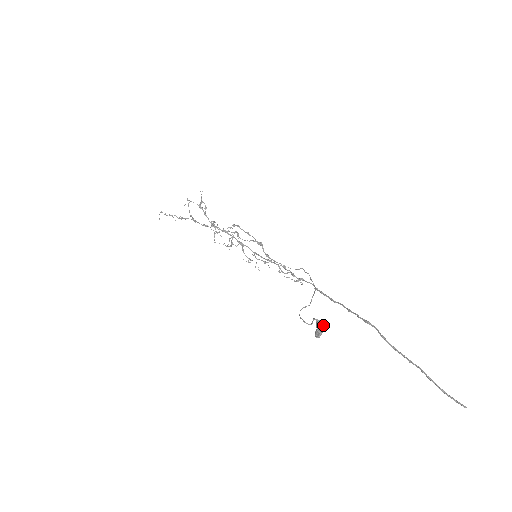
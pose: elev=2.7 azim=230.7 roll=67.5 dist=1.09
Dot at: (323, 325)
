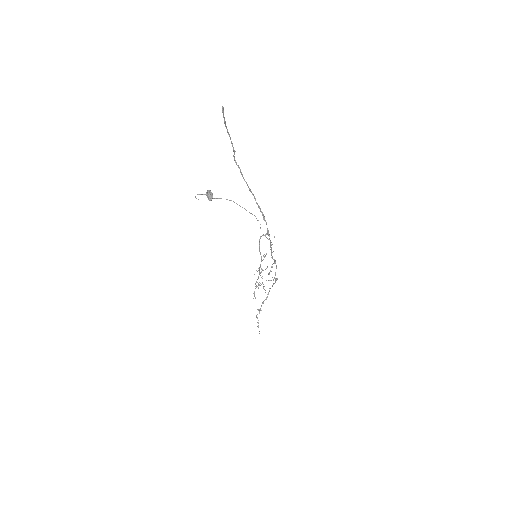
Dot at: (207, 190)
